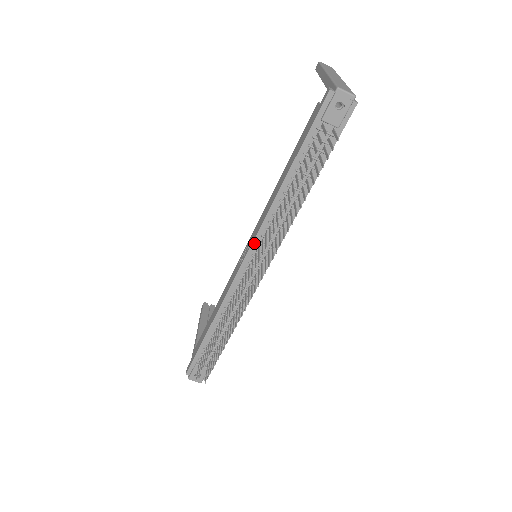
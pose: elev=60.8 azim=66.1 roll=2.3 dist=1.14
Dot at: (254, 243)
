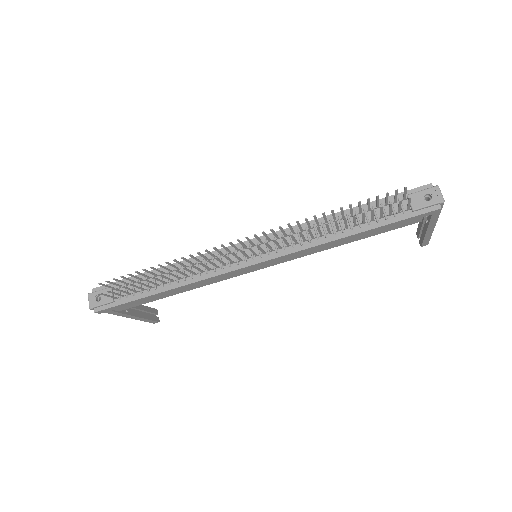
Dot at: (270, 235)
